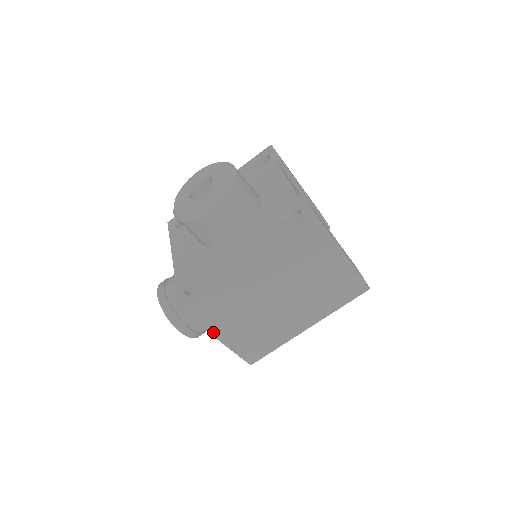
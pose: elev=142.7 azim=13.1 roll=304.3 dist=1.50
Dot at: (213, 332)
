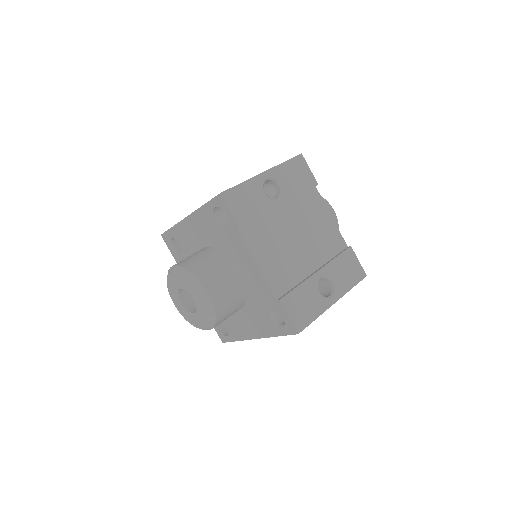
Dot at: occluded
